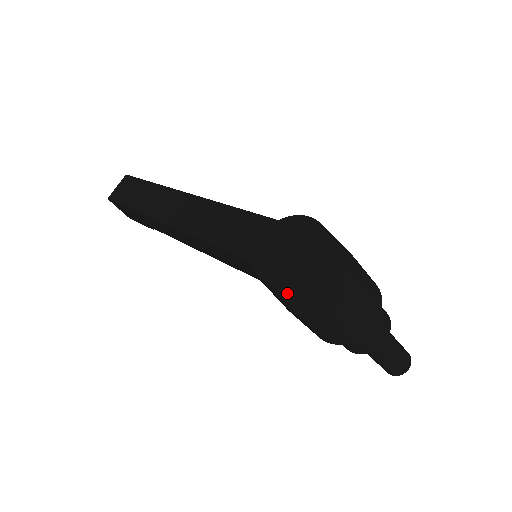
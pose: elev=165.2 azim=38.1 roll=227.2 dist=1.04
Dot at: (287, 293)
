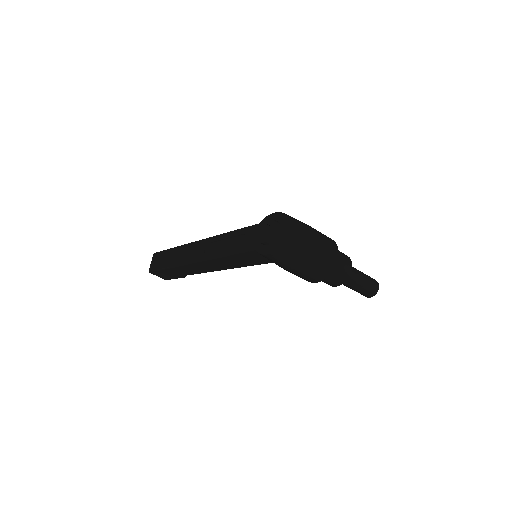
Dot at: (281, 254)
